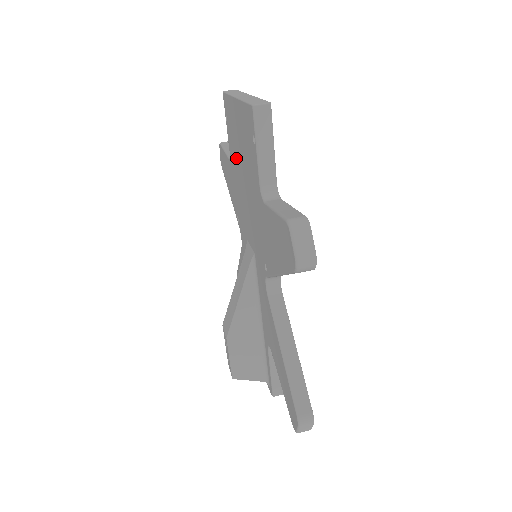
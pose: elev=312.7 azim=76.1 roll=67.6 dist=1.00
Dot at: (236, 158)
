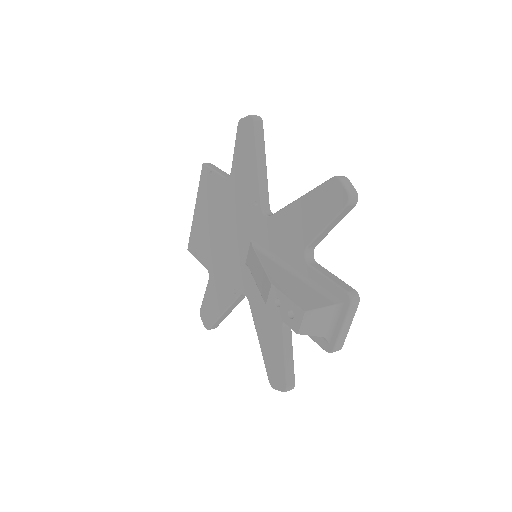
Dot at: (211, 243)
